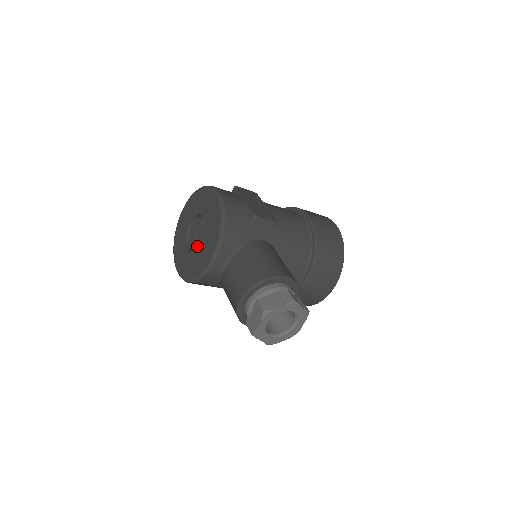
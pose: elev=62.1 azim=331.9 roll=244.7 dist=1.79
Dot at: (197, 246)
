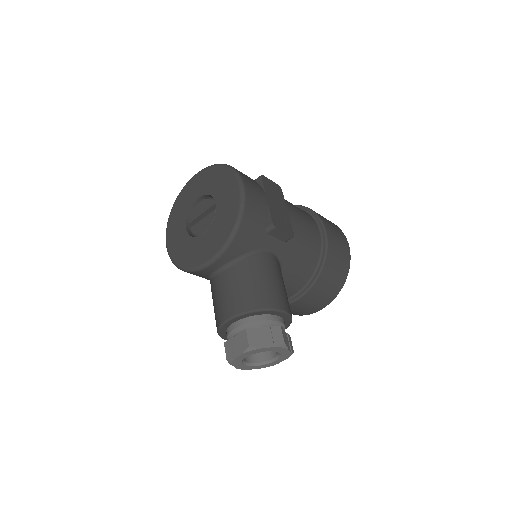
Dot at: (198, 231)
